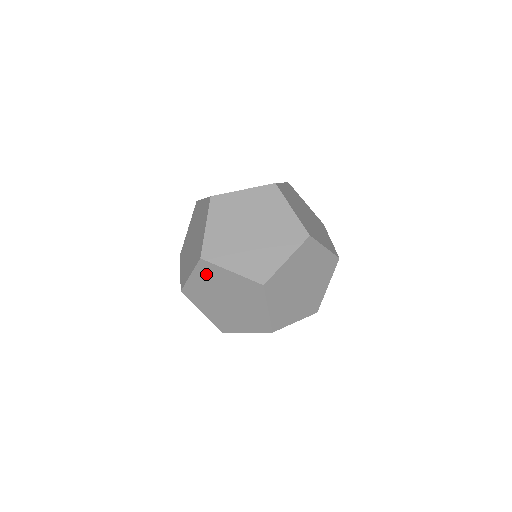
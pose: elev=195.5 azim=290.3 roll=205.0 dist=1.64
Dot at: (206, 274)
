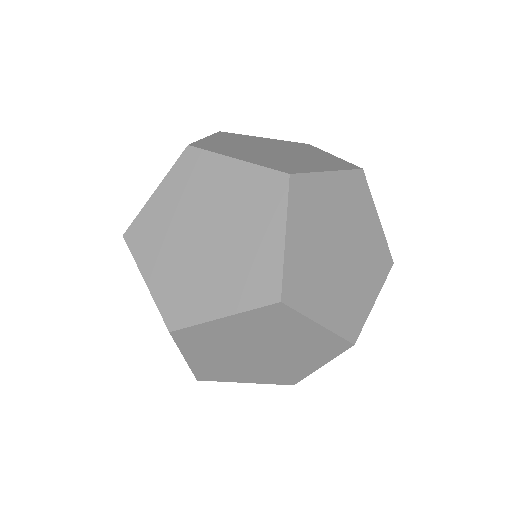
Dot at: (186, 178)
